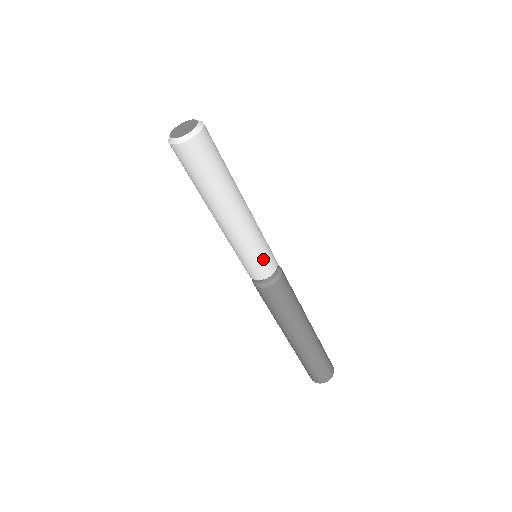
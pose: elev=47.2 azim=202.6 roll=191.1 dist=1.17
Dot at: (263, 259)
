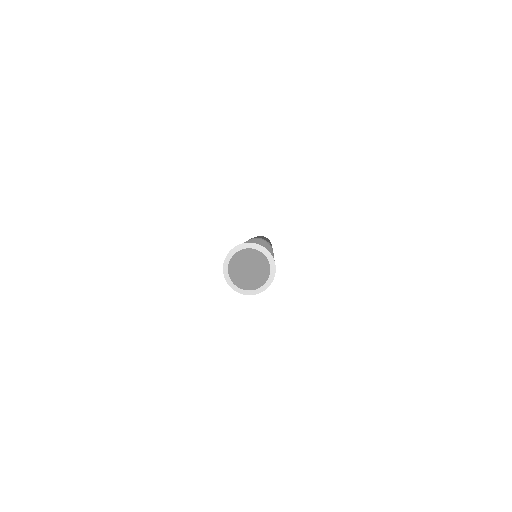
Dot at: occluded
